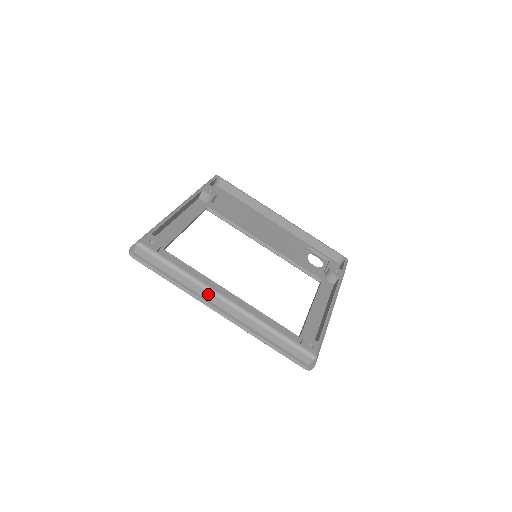
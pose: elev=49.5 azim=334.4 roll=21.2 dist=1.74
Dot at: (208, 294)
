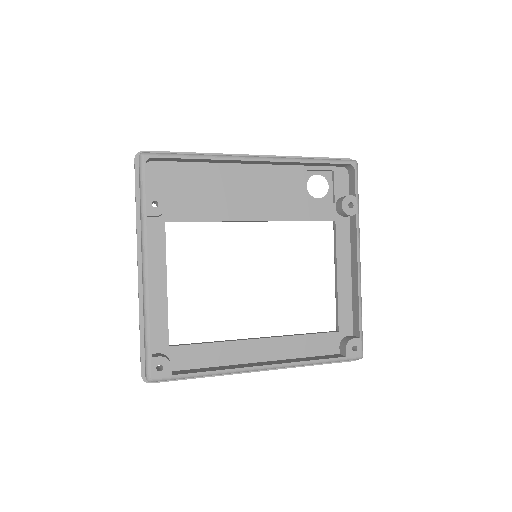
Dot at: (243, 371)
